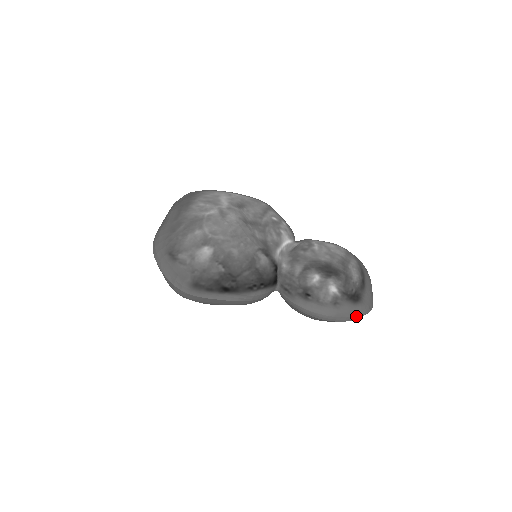
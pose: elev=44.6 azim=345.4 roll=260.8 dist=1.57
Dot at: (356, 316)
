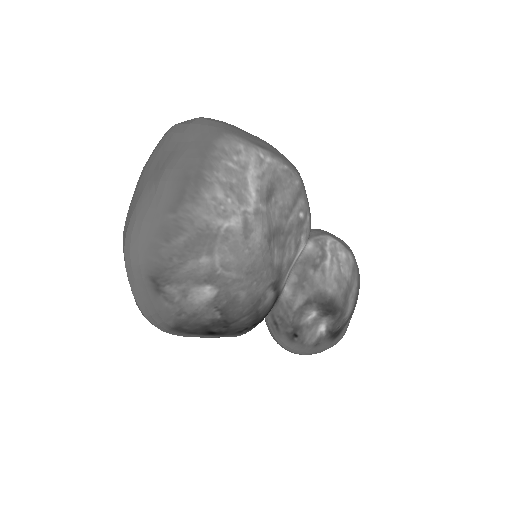
Dot at: (326, 349)
